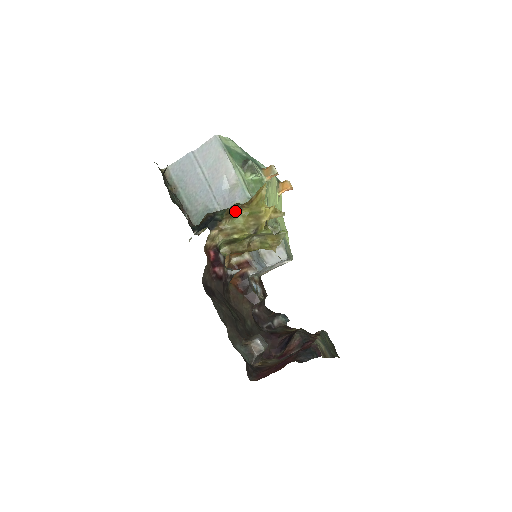
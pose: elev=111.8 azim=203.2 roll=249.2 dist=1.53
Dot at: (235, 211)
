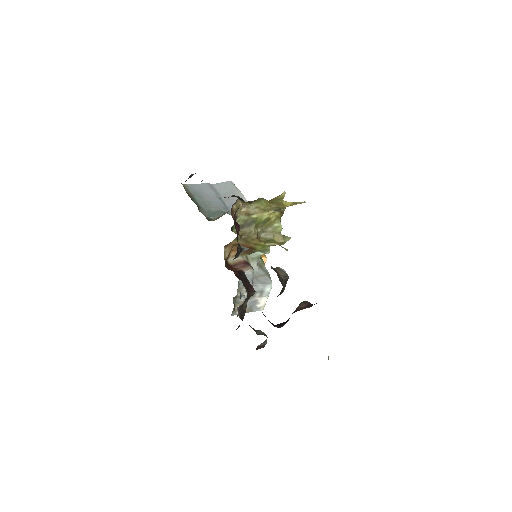
Dot at: (259, 198)
